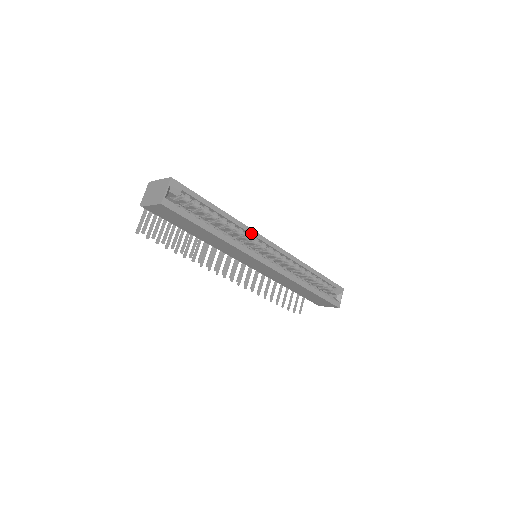
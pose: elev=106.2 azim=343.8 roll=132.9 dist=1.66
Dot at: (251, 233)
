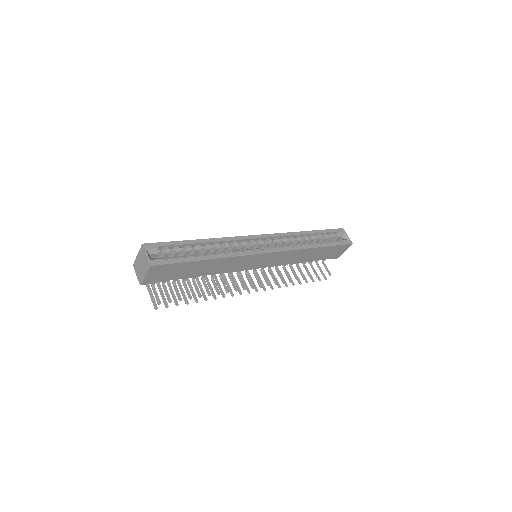
Dot at: (235, 240)
